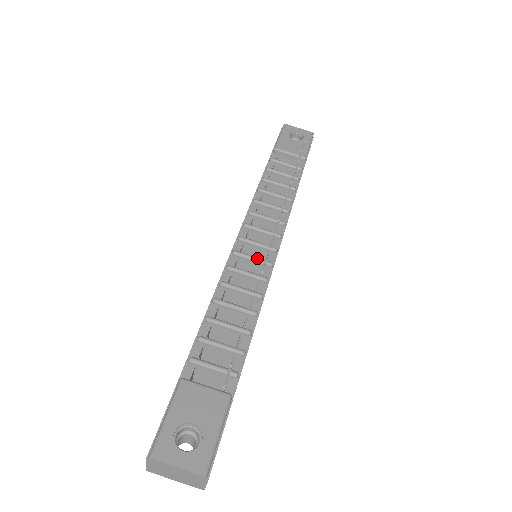
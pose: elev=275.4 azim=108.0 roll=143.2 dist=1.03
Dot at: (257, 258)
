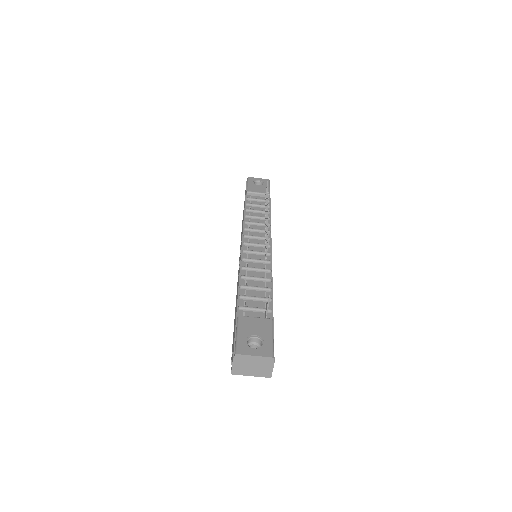
Dot at: (260, 251)
